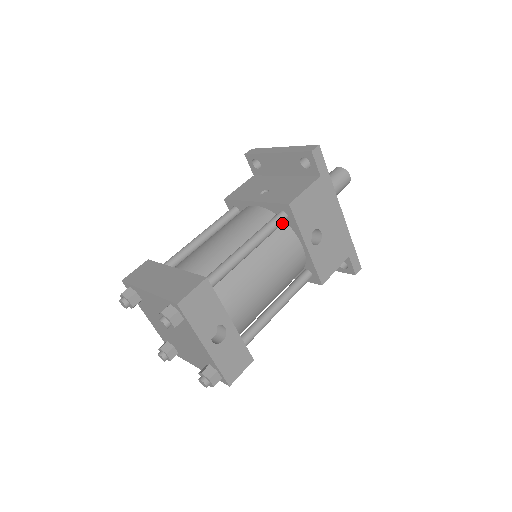
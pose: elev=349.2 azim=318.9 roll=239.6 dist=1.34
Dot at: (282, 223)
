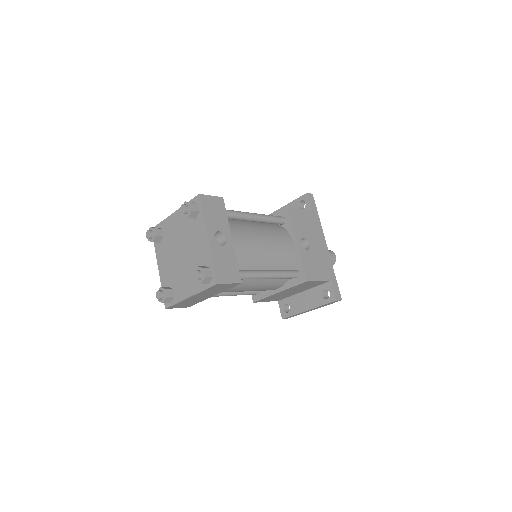
Dot at: (281, 221)
